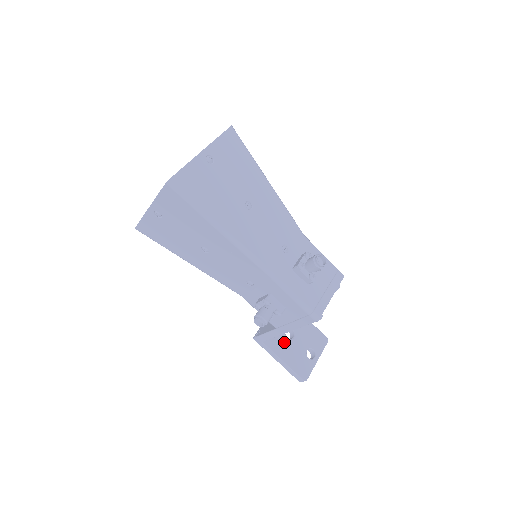
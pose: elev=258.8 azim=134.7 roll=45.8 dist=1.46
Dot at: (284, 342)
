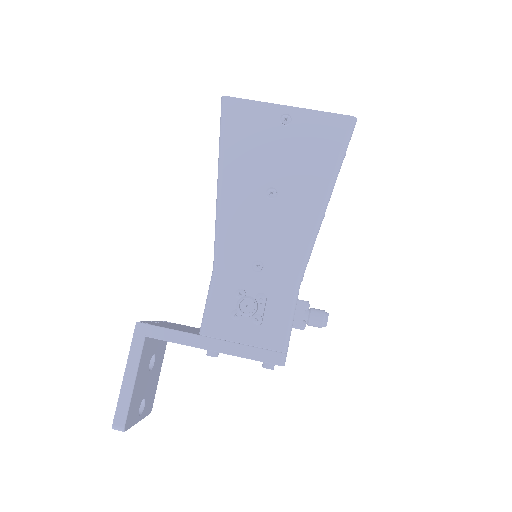
Dot at: (147, 363)
